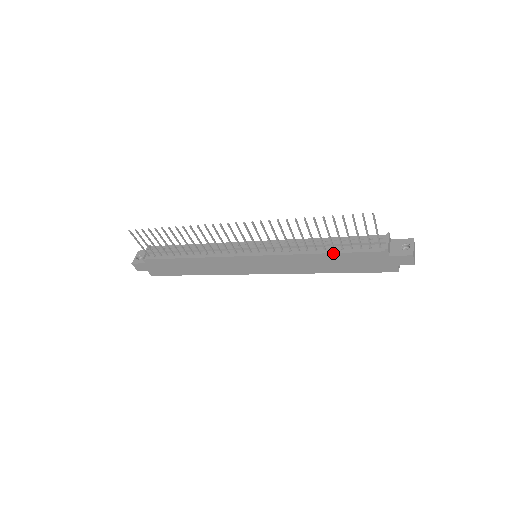
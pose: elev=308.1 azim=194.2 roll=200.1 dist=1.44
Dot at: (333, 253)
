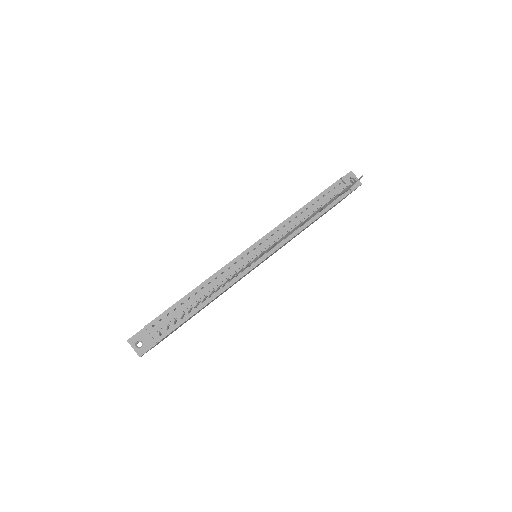
Dot at: (321, 215)
